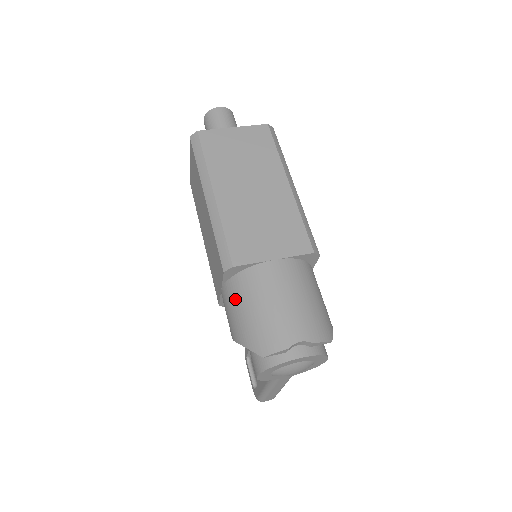
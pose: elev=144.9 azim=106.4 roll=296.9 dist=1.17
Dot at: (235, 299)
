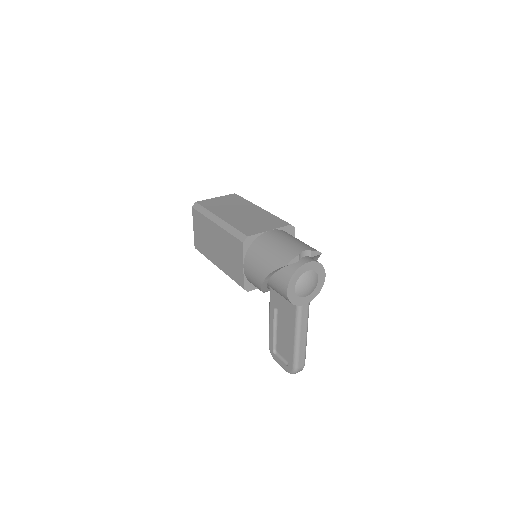
Dot at: (255, 256)
